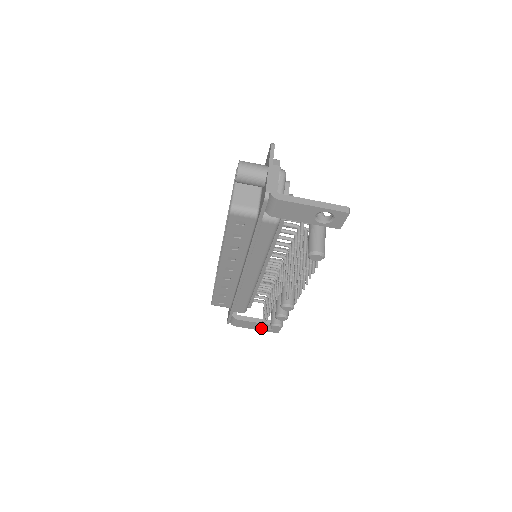
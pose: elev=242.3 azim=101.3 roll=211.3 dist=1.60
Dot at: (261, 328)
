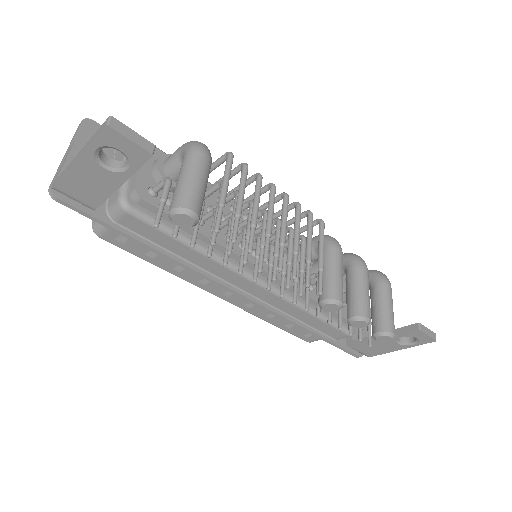
Dot at: (402, 345)
